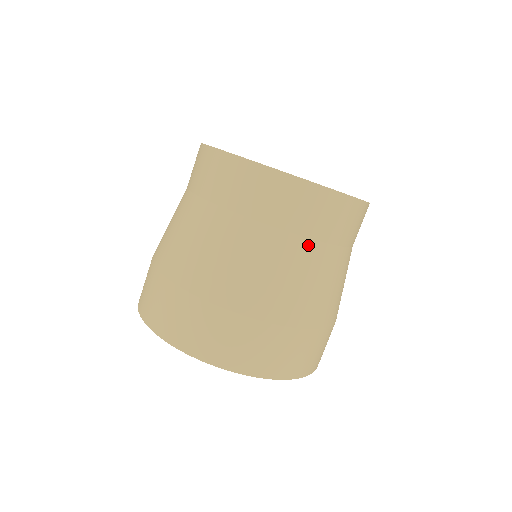
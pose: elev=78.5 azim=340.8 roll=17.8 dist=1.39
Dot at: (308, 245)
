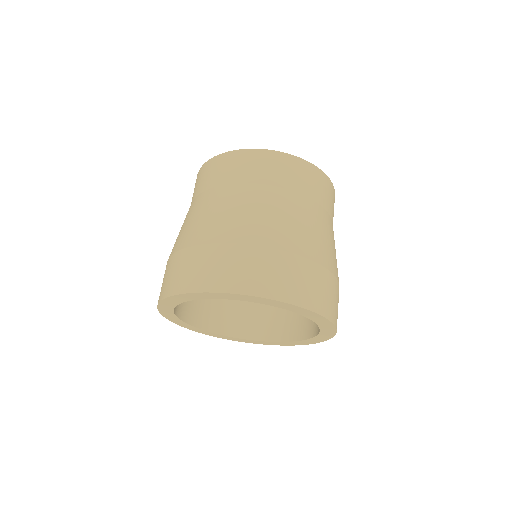
Dot at: (215, 191)
